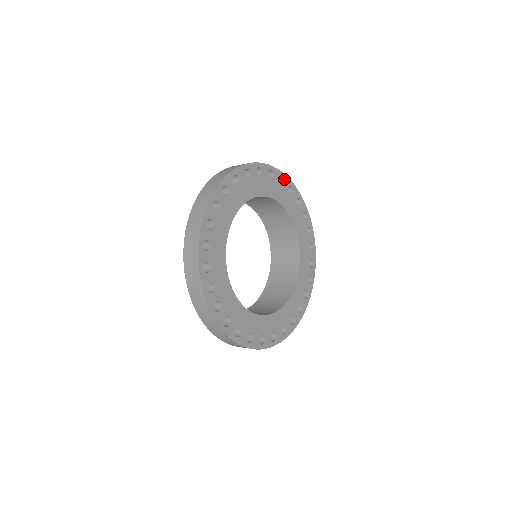
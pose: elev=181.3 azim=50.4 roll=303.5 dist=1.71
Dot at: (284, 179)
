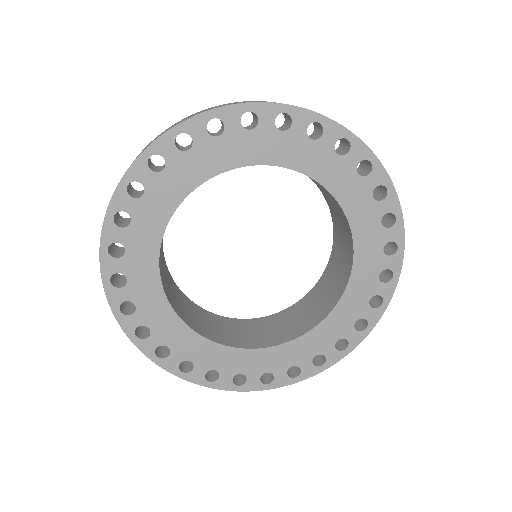
Dot at: (291, 115)
